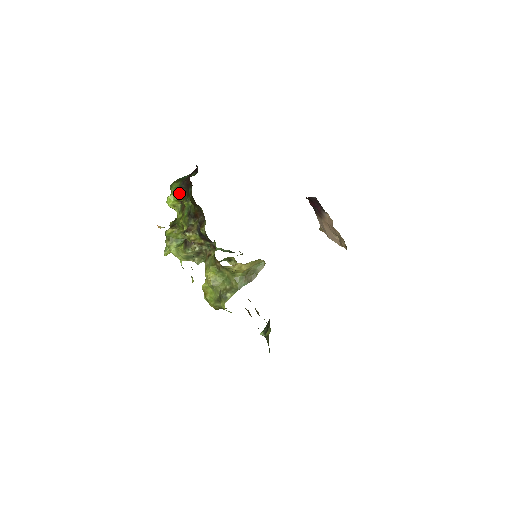
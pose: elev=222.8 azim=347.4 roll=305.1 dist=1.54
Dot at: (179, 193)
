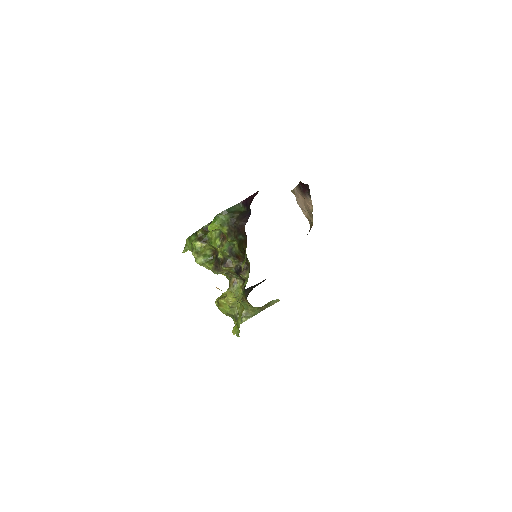
Dot at: (226, 229)
